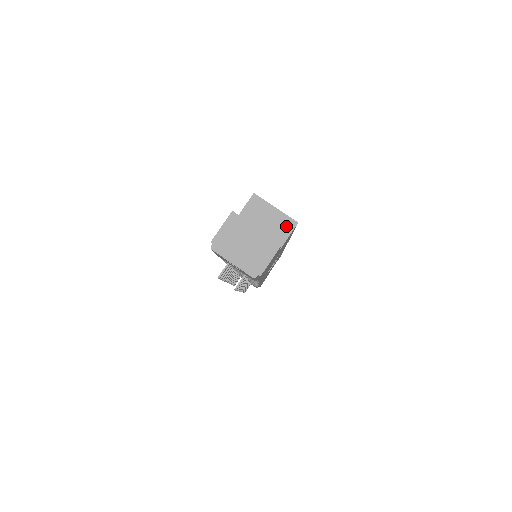
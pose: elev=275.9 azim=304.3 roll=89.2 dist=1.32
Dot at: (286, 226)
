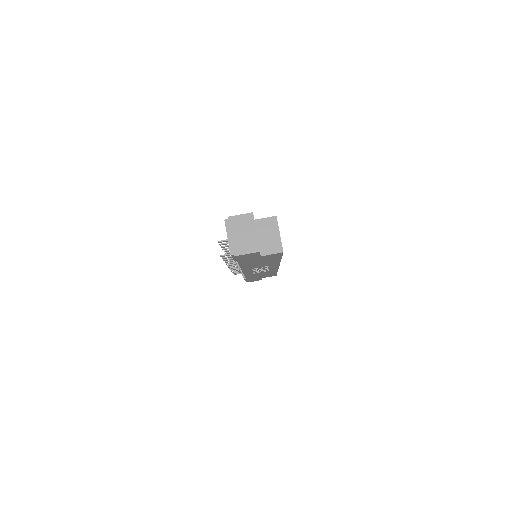
Dot at: (276, 248)
